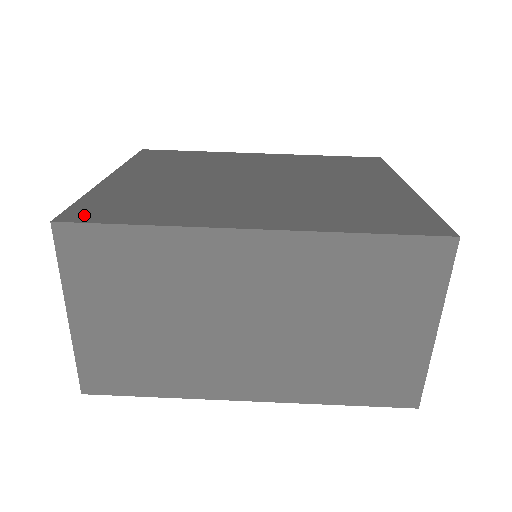
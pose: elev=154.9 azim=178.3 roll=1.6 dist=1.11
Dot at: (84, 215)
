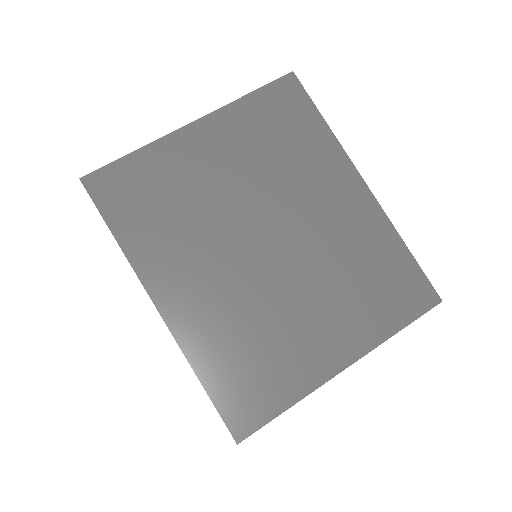
Dot at: (103, 187)
